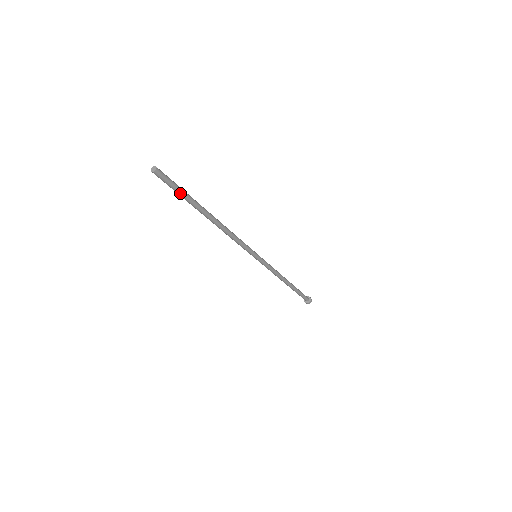
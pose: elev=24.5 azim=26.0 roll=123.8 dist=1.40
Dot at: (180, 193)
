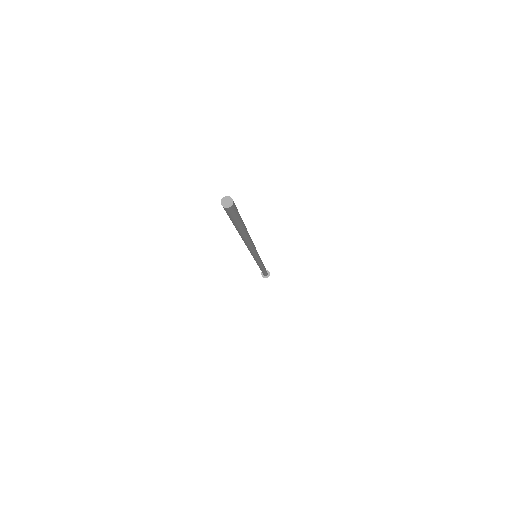
Dot at: (233, 222)
